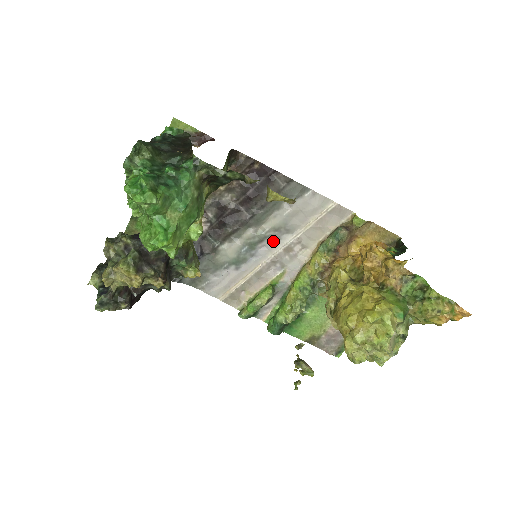
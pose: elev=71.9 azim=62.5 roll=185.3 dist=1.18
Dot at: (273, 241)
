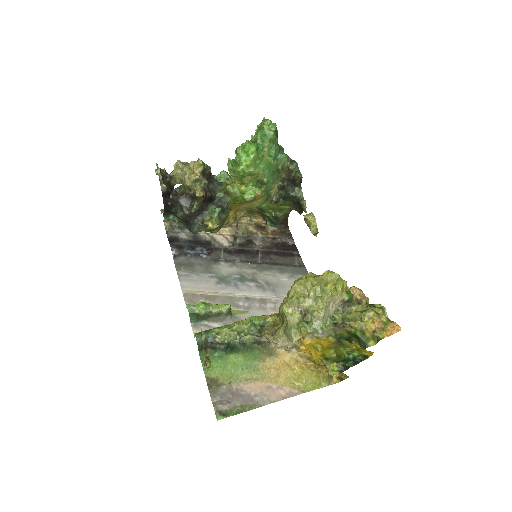
Dot at: (259, 288)
